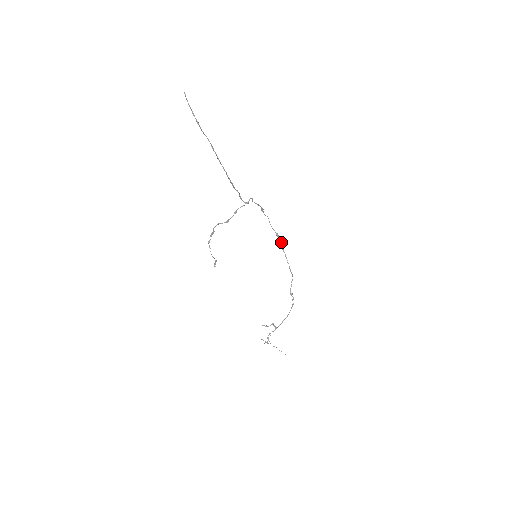
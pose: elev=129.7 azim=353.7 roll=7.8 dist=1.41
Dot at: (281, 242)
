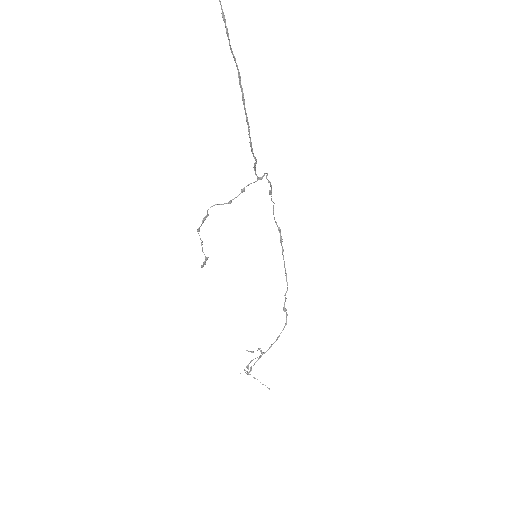
Dot at: occluded
